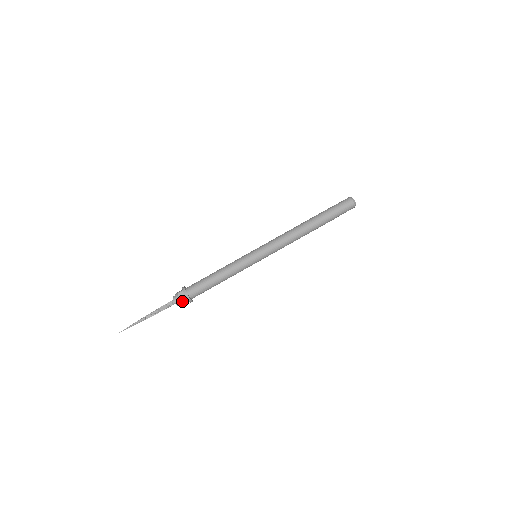
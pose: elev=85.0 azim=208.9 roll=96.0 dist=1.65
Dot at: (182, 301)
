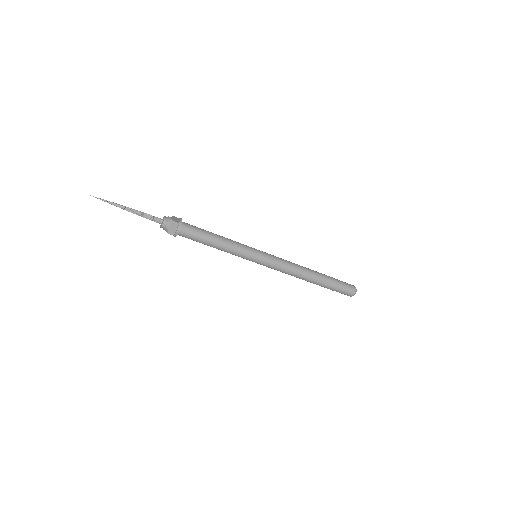
Dot at: (169, 230)
